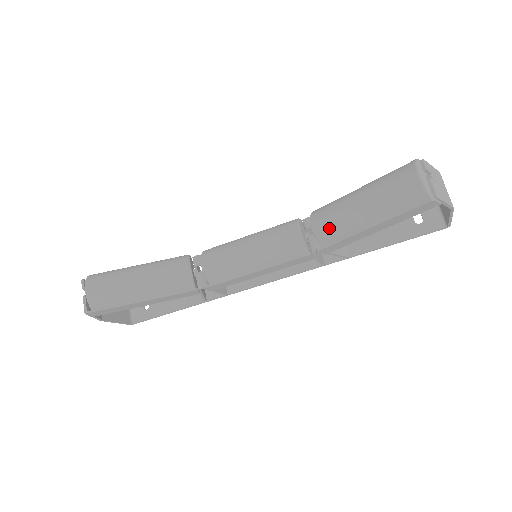
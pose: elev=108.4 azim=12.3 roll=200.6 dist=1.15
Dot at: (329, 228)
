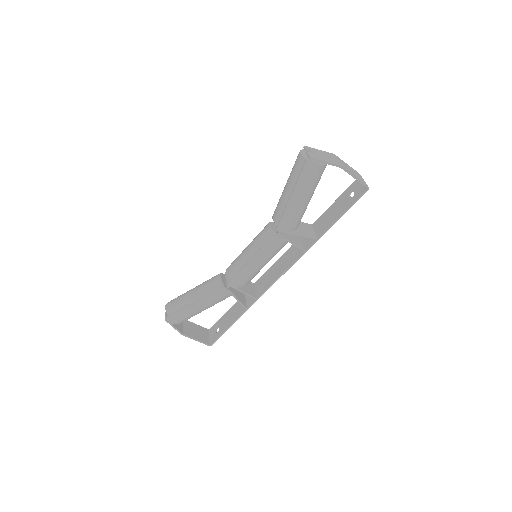
Dot at: (278, 212)
